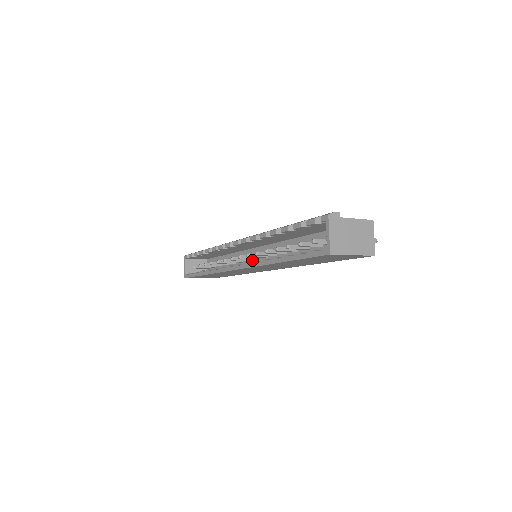
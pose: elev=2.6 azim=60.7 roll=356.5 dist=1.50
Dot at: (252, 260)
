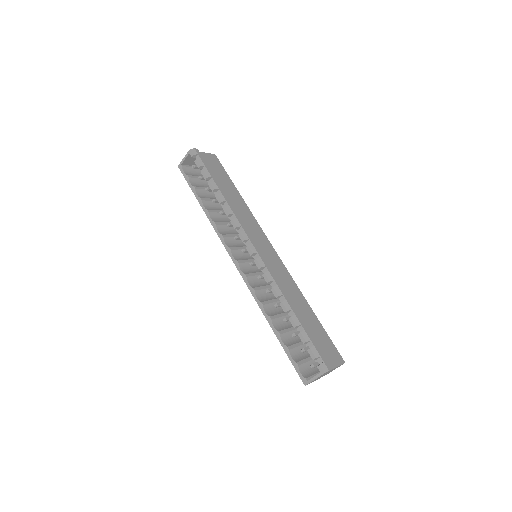
Dot at: occluded
